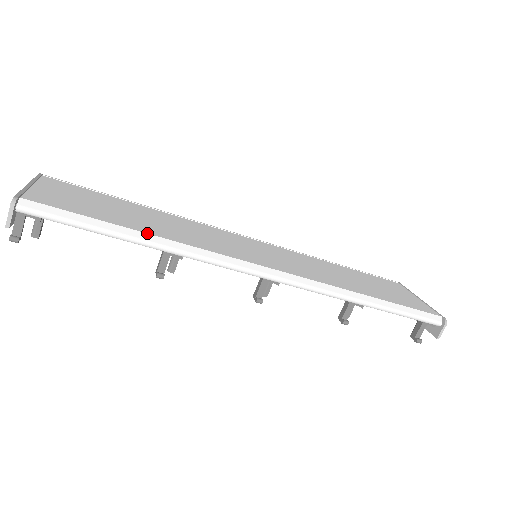
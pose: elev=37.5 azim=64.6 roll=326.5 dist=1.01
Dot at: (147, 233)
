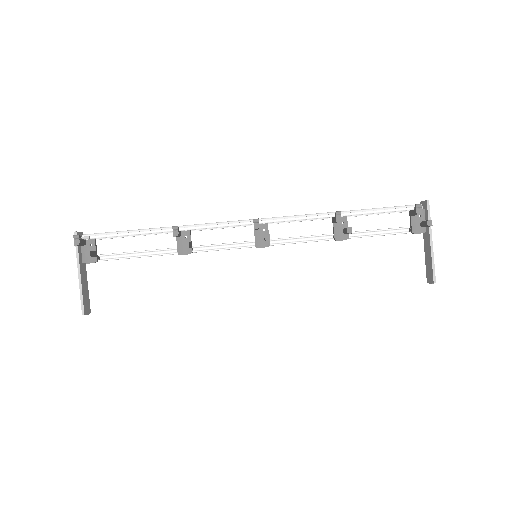
Dot at: (163, 232)
